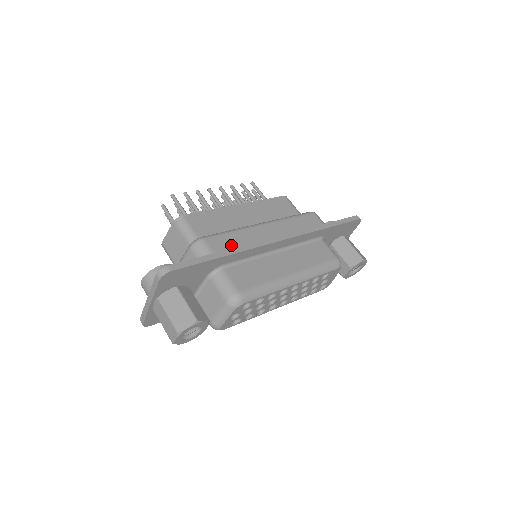
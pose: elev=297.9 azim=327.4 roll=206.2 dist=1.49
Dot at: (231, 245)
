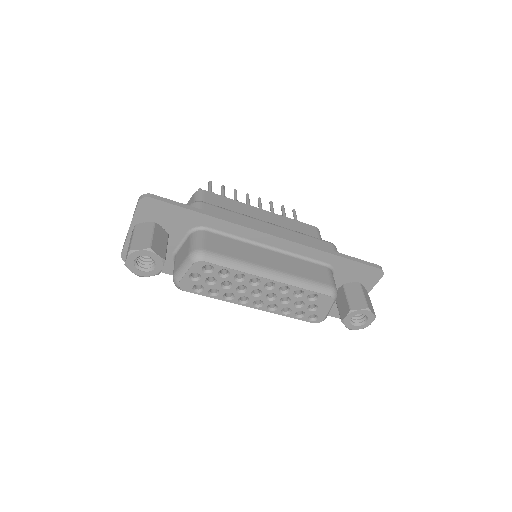
Dot at: occluded
